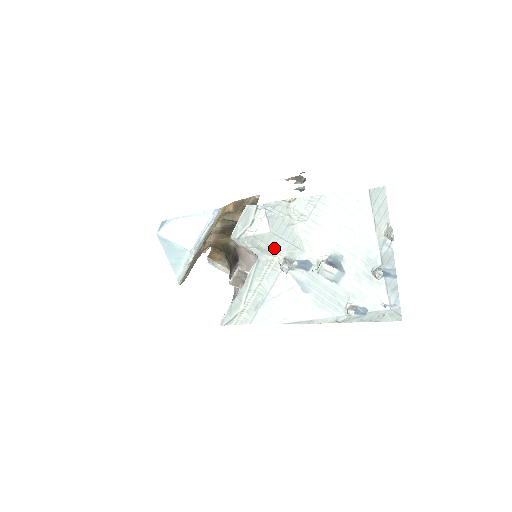
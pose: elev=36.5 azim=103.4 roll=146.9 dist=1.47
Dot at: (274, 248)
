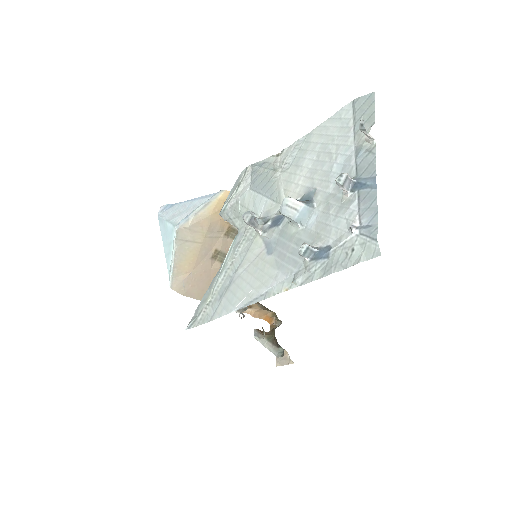
Dot at: occluded
